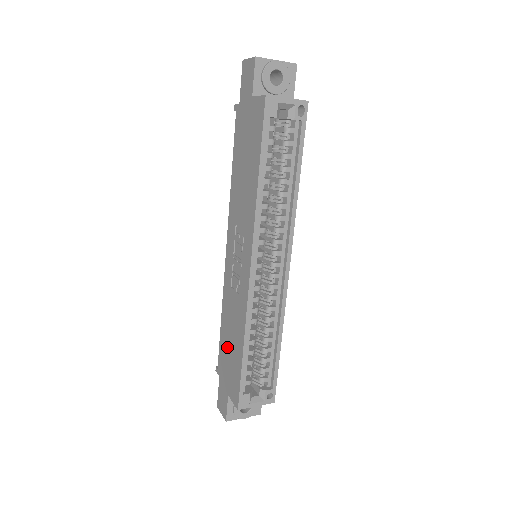
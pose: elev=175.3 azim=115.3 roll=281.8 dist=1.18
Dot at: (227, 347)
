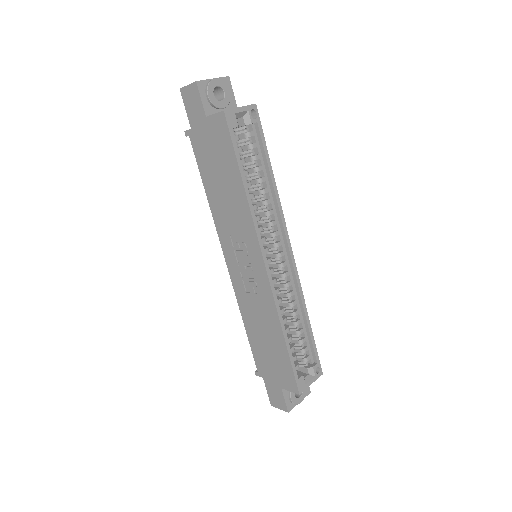
Dot at: (263, 347)
